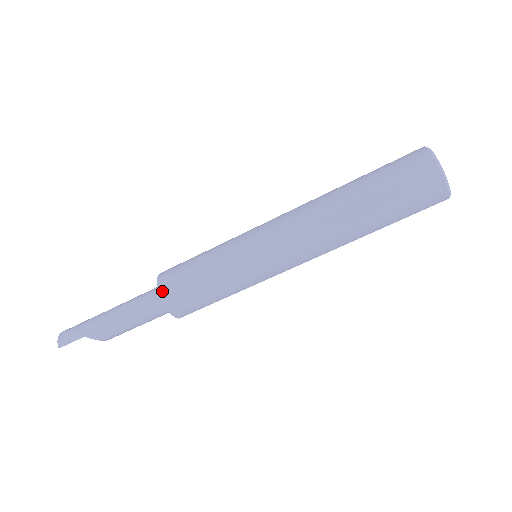
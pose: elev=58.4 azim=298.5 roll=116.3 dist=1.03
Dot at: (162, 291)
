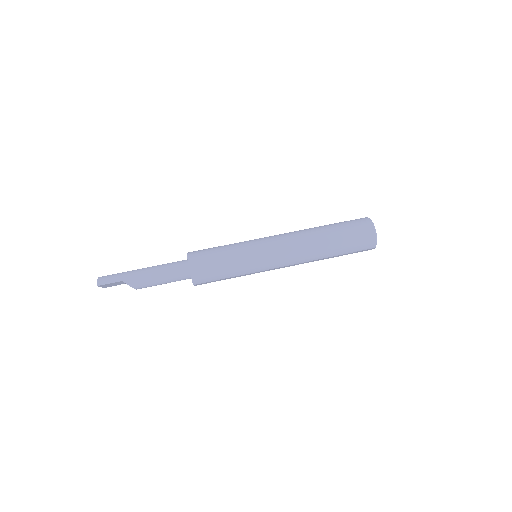
Dot at: (191, 261)
